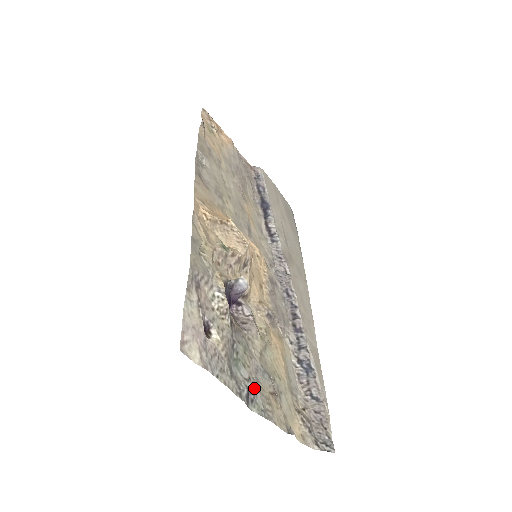
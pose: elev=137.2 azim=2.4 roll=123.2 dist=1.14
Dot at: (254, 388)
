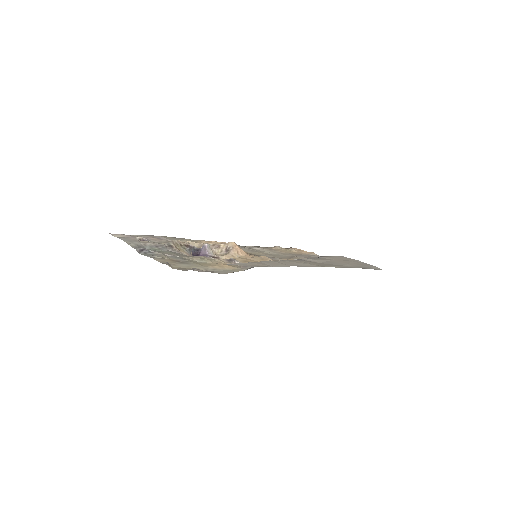
Dot at: (155, 253)
